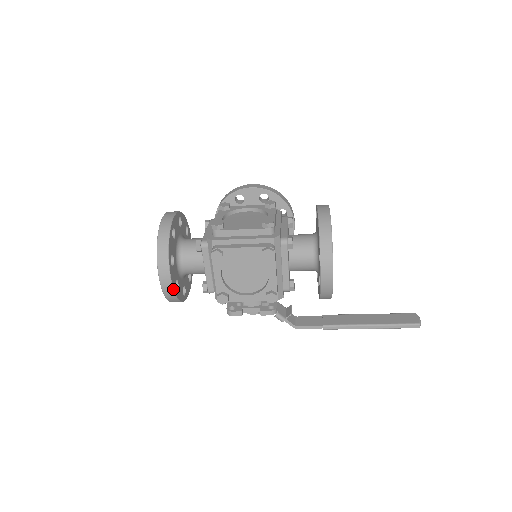
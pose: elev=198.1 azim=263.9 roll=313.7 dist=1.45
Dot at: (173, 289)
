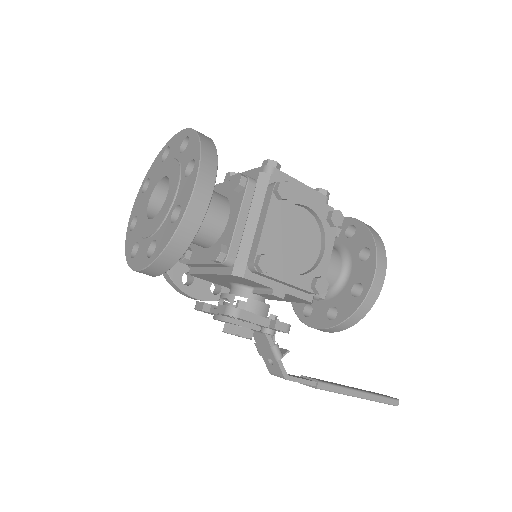
Dot at: (204, 215)
